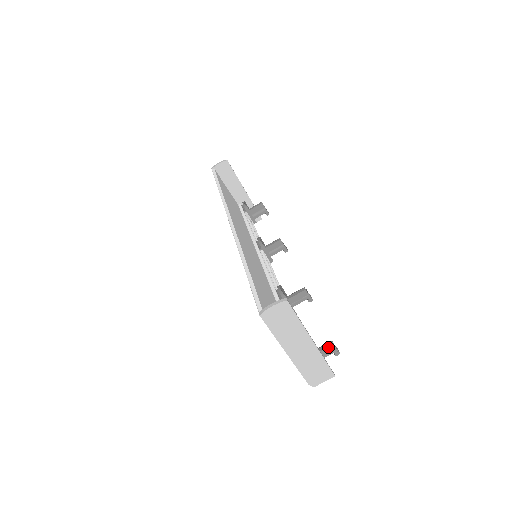
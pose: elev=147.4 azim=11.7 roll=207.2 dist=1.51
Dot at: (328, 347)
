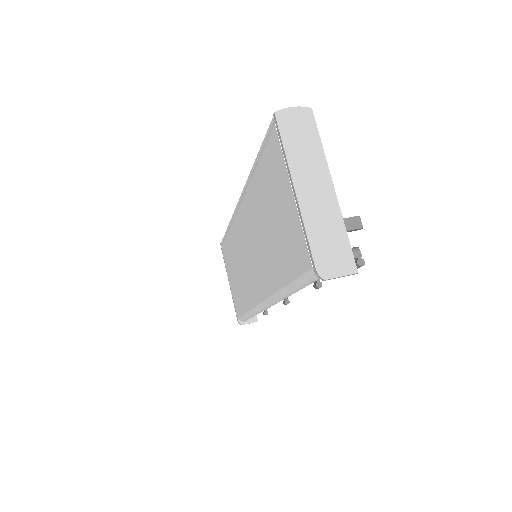
Dot at: (352, 217)
